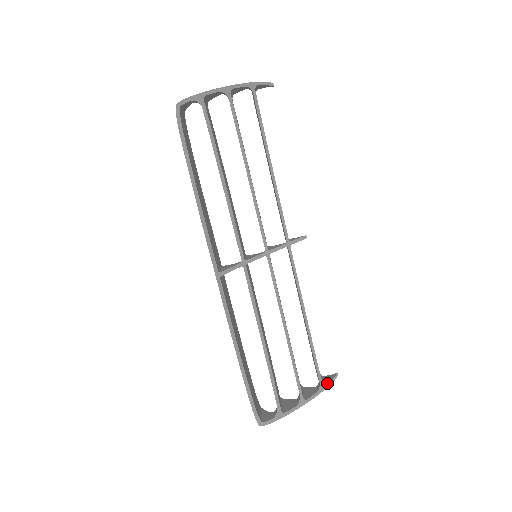
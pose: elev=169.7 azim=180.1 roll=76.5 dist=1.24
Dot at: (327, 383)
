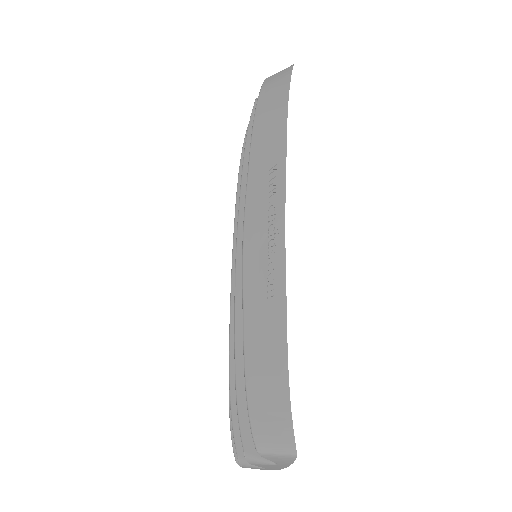
Dot at: occluded
